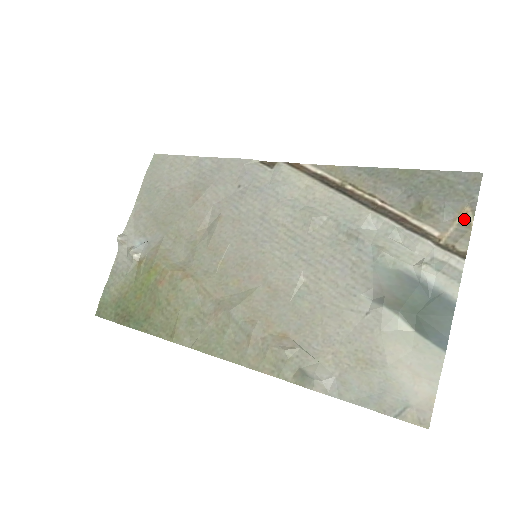
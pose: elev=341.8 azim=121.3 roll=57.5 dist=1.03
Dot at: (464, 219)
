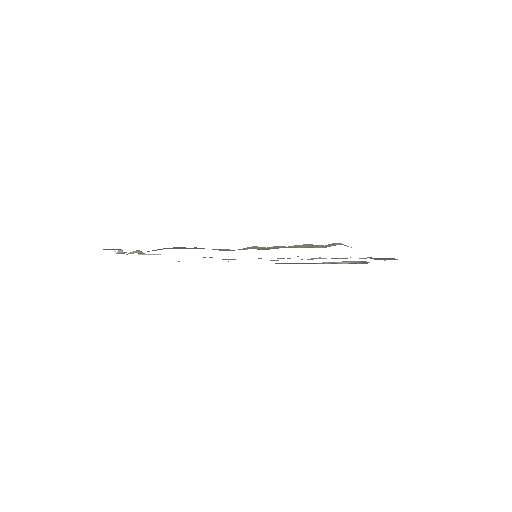
Dot at: (367, 263)
